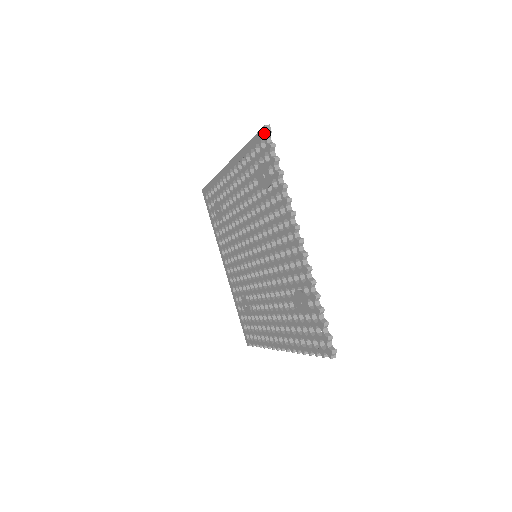
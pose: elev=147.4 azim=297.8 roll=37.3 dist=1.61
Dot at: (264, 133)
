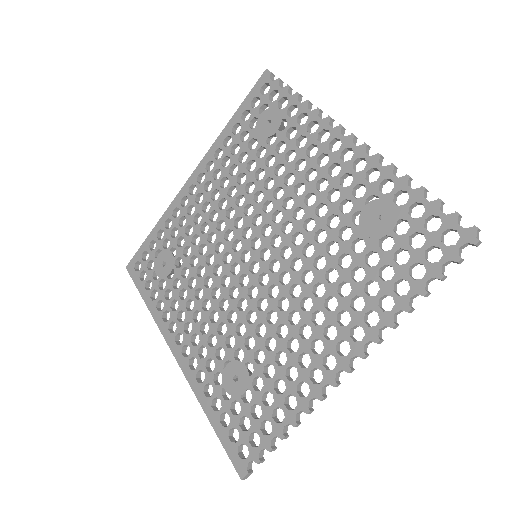
Dot at: (266, 76)
